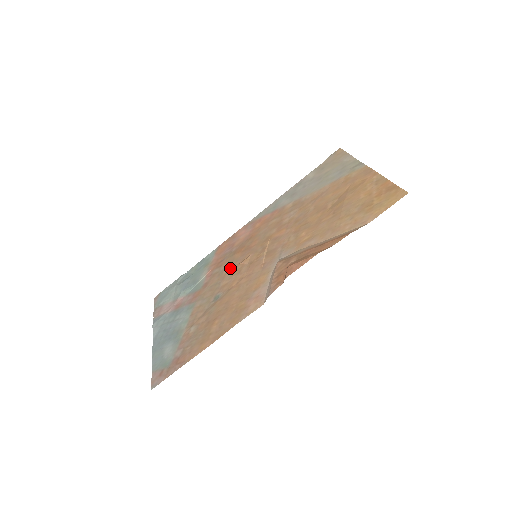
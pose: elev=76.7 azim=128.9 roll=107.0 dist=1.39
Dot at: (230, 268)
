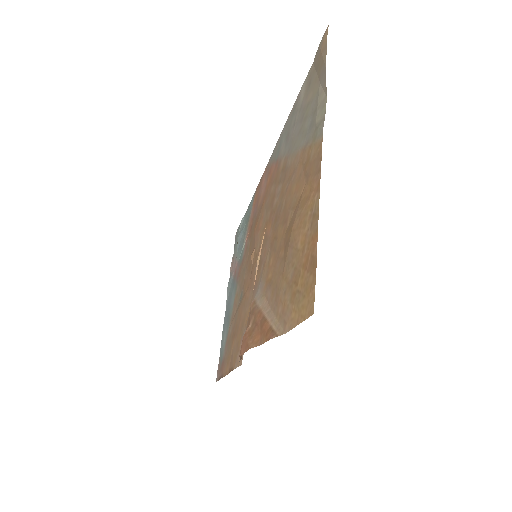
Dot at: (249, 253)
